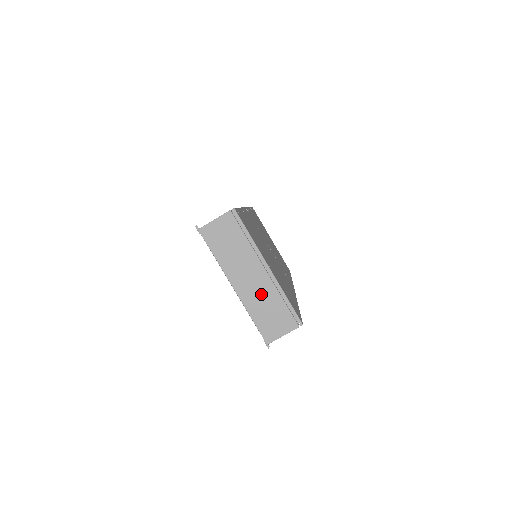
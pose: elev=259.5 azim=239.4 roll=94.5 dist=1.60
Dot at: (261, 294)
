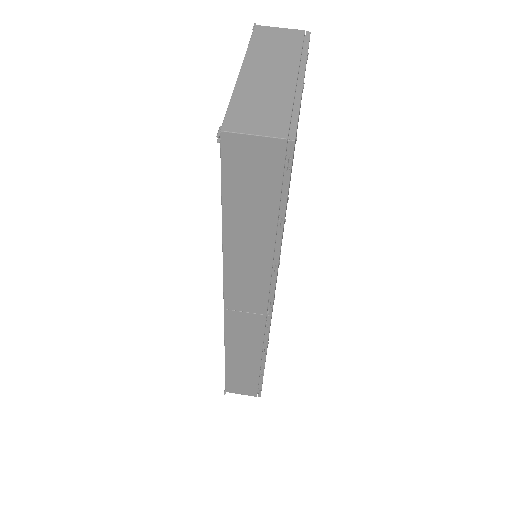
Dot at: (269, 89)
